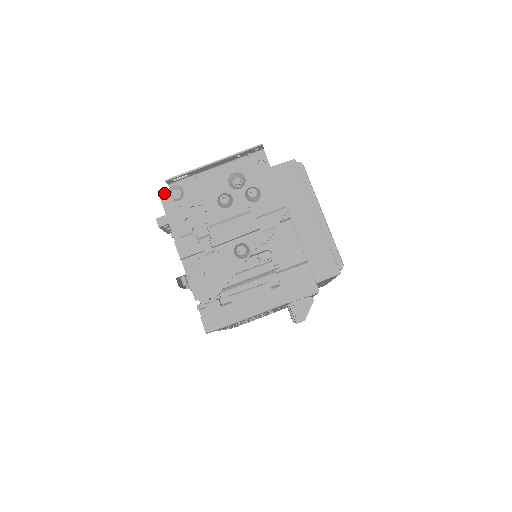
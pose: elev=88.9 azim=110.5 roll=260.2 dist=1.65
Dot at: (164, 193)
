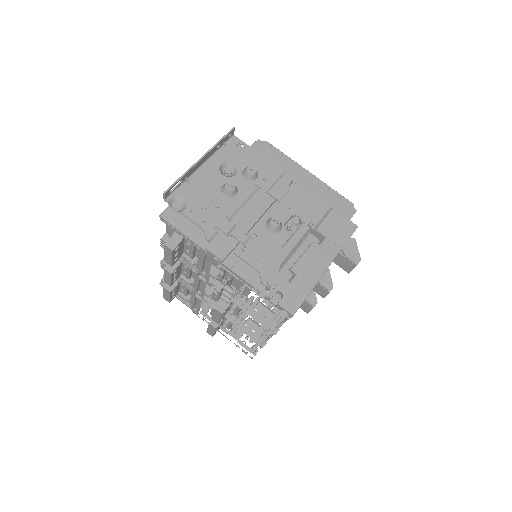
Dot at: (163, 211)
